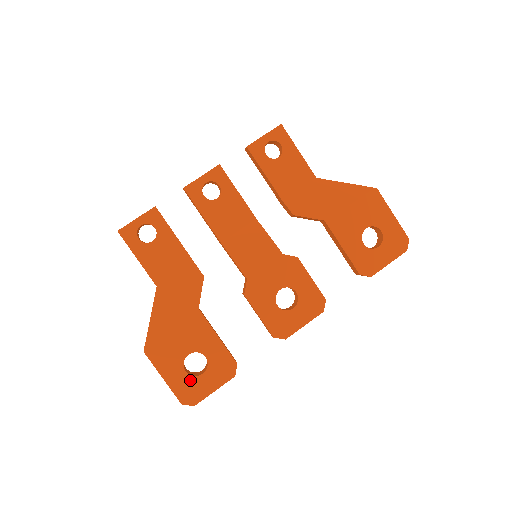
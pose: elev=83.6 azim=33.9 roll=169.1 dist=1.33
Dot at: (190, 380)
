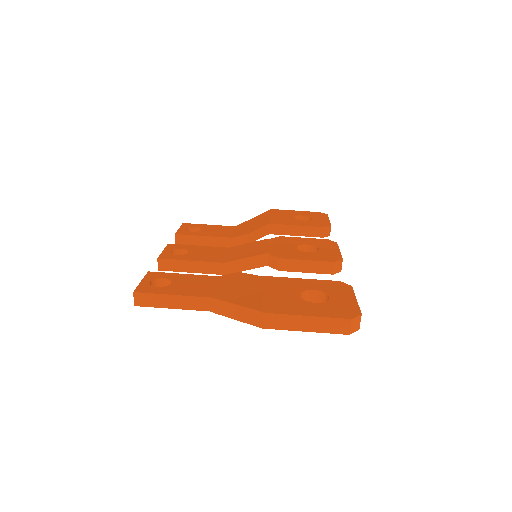
Dot at: (328, 305)
